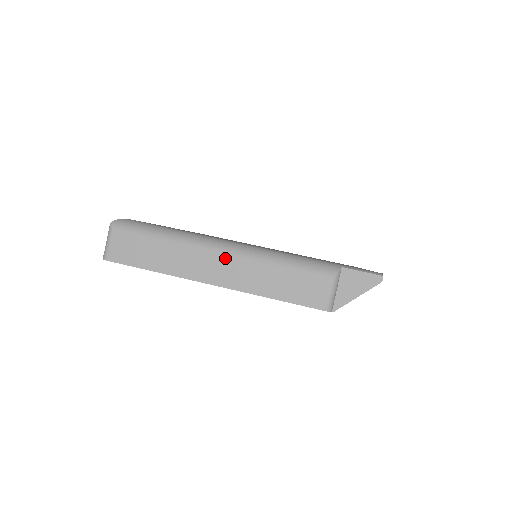
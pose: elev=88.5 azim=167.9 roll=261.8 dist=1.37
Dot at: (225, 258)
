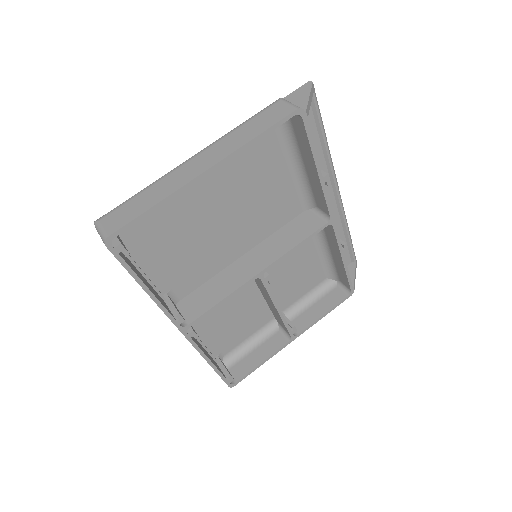
Dot at: (200, 155)
